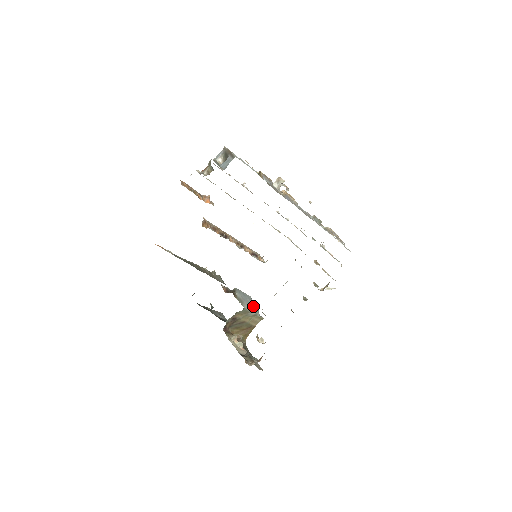
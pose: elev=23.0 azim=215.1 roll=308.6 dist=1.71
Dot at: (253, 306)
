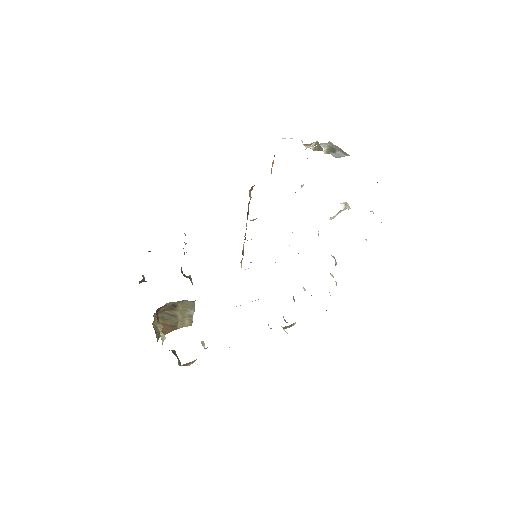
Dot at: occluded
